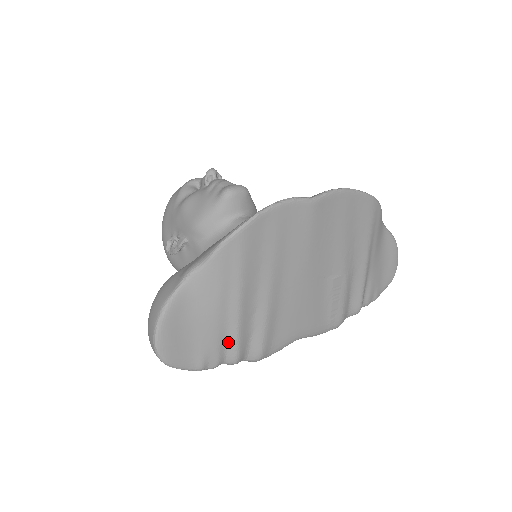
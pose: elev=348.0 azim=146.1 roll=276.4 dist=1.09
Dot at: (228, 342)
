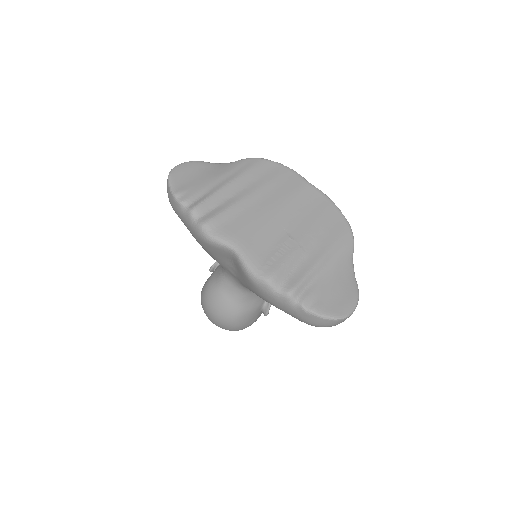
Dot at: (202, 197)
